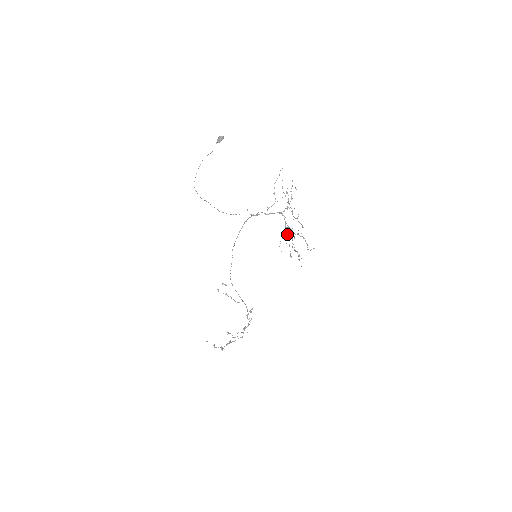
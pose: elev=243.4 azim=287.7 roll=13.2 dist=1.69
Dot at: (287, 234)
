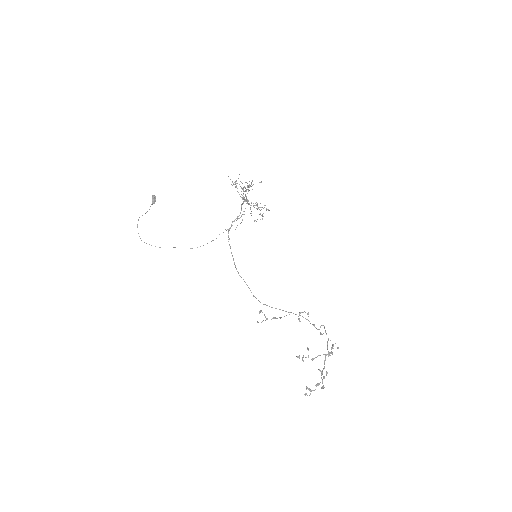
Dot at: (254, 207)
